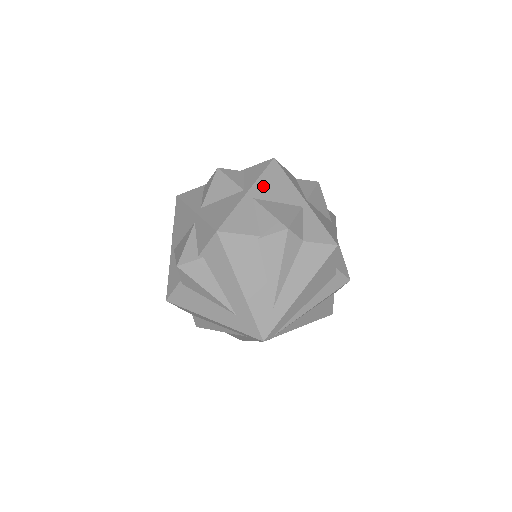
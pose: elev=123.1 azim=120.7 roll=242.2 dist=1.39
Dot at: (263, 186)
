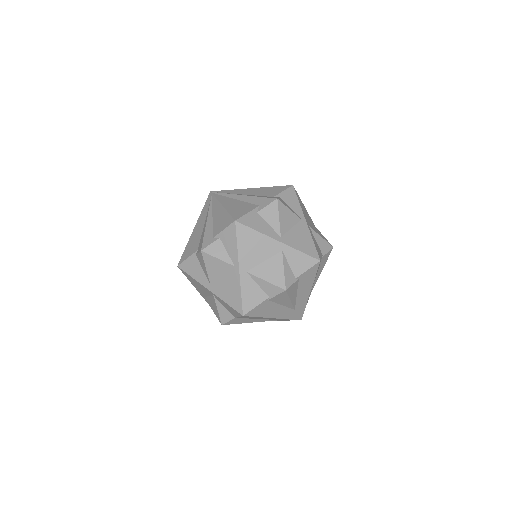
Dot at: (304, 213)
